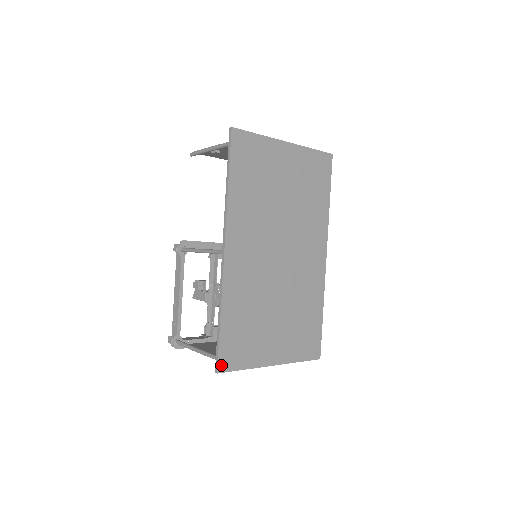
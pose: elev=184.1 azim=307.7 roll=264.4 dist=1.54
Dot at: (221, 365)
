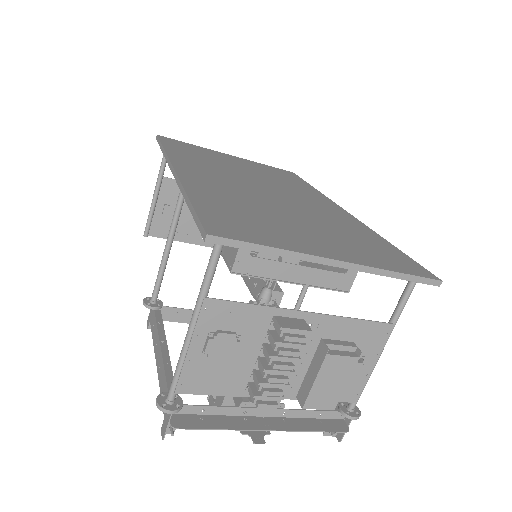
Dot at: (212, 230)
